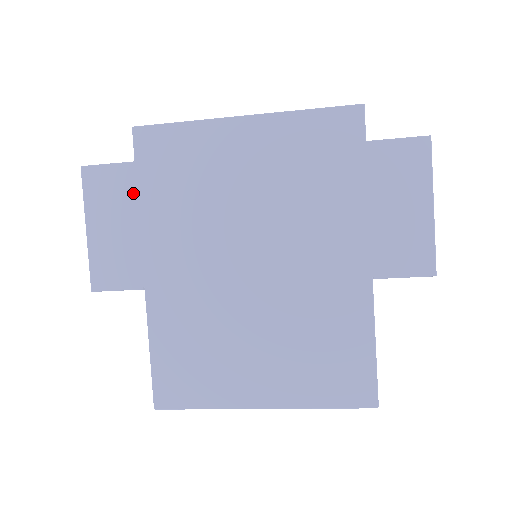
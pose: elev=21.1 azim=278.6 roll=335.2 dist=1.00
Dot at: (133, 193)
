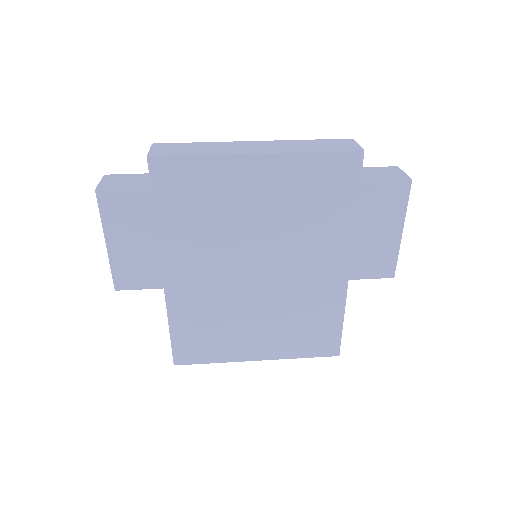
Dot at: (150, 215)
